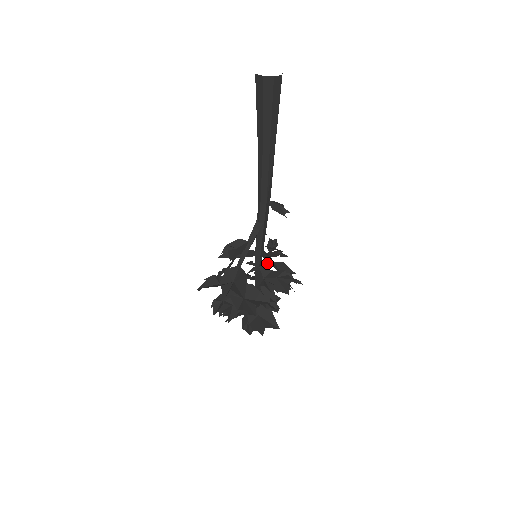
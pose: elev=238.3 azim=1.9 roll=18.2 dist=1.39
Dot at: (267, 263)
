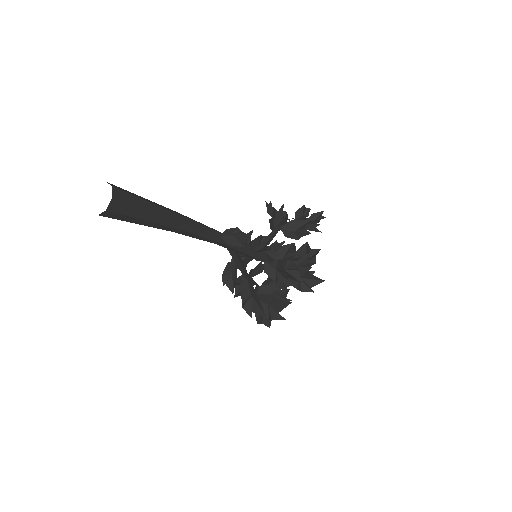
Dot at: occluded
